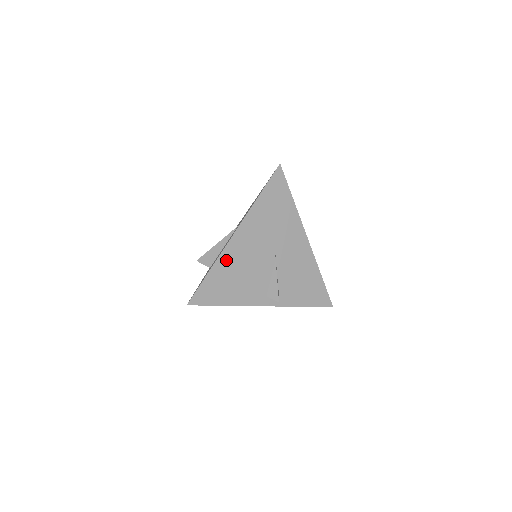
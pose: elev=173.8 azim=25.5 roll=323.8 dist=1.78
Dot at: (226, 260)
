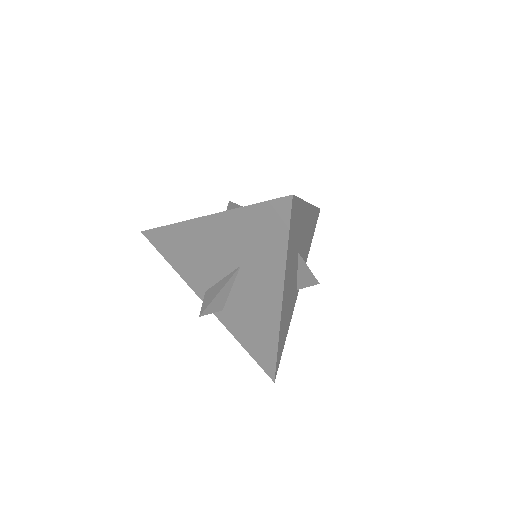
Dot at: (282, 324)
